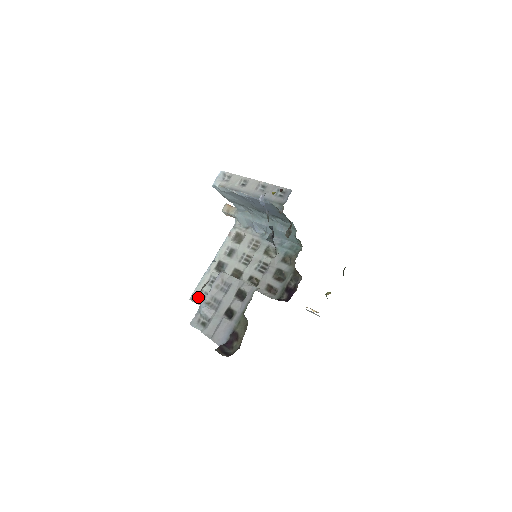
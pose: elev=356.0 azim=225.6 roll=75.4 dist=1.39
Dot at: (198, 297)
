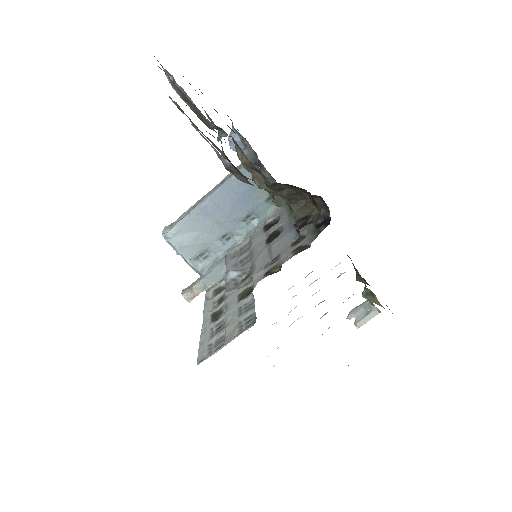
Dot at: (209, 352)
